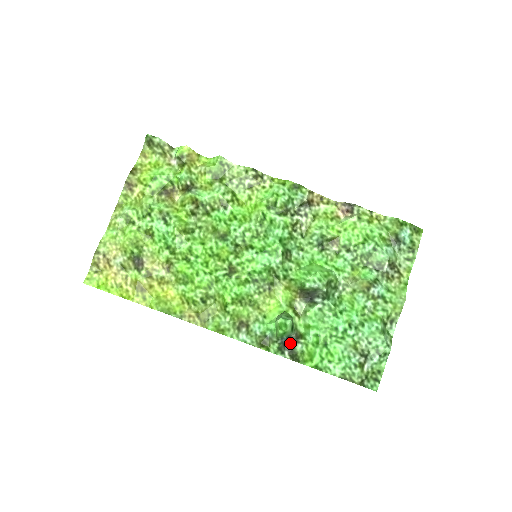
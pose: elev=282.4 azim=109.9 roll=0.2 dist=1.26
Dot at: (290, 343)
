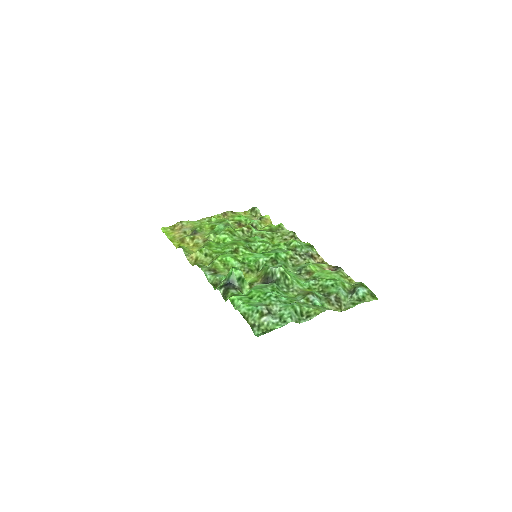
Dot at: (230, 286)
